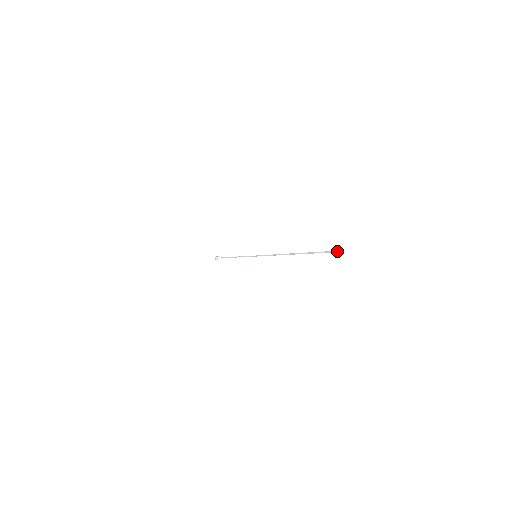
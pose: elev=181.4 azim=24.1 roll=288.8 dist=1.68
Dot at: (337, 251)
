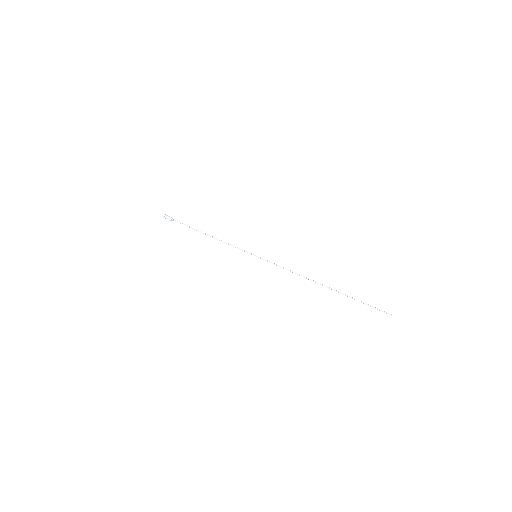
Dot at: occluded
